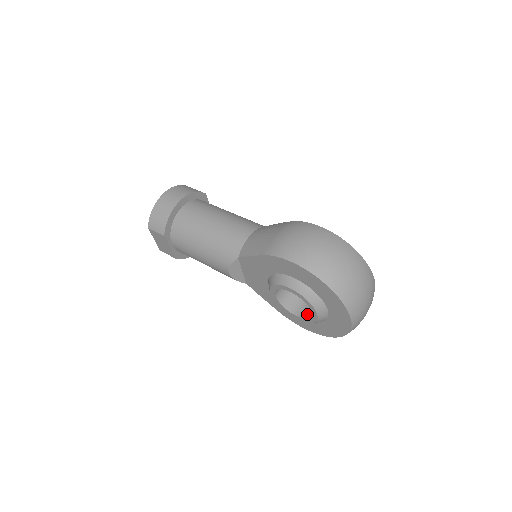
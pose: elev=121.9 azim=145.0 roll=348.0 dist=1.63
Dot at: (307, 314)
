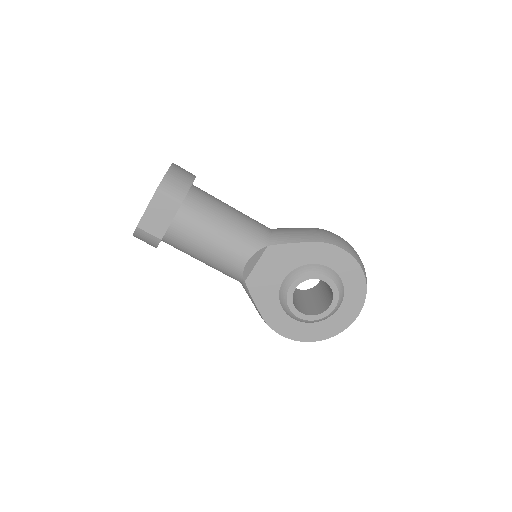
Dot at: (311, 312)
